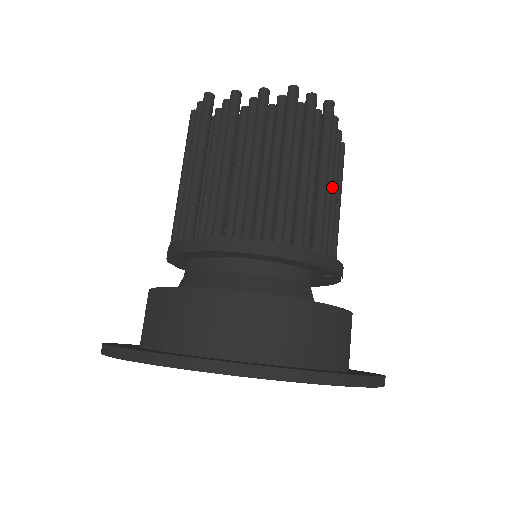
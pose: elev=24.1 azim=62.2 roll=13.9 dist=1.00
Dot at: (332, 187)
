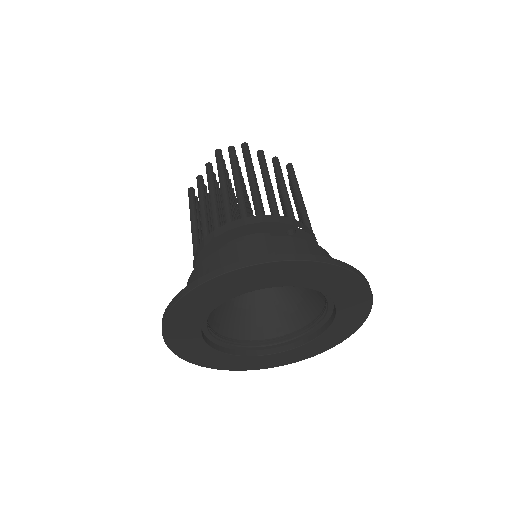
Dot at: (270, 184)
